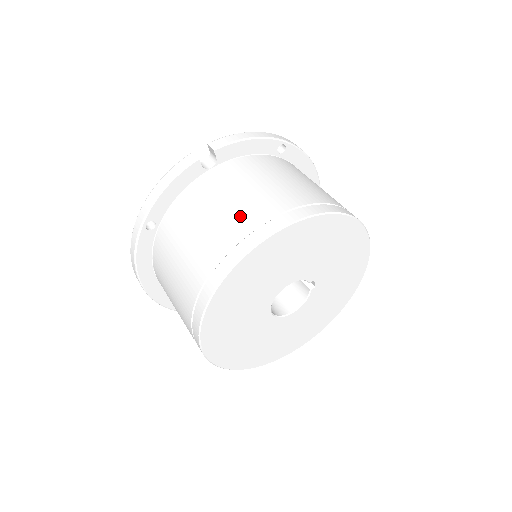
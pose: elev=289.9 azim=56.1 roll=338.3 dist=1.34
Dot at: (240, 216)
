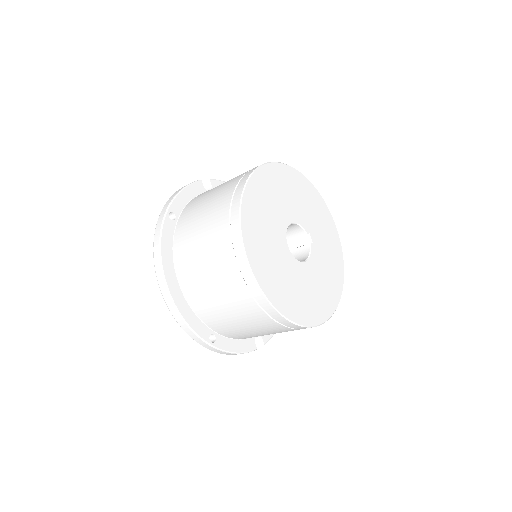
Dot at: occluded
